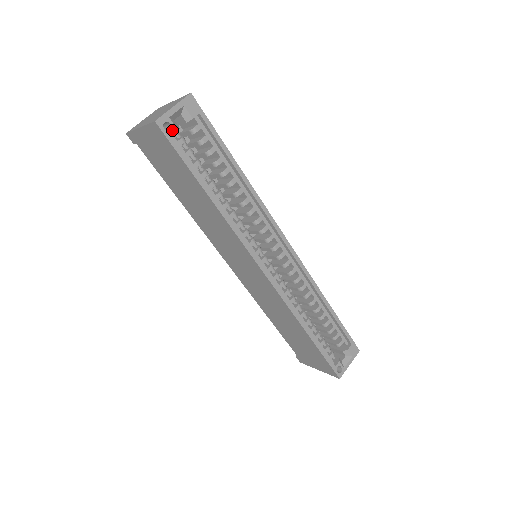
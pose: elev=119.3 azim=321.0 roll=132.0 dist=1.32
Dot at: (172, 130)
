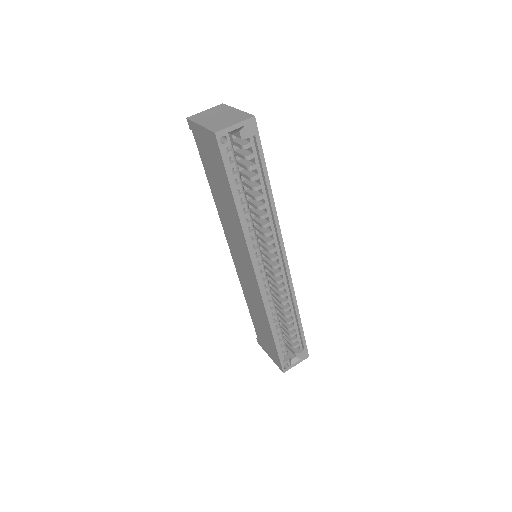
Dot at: (226, 144)
